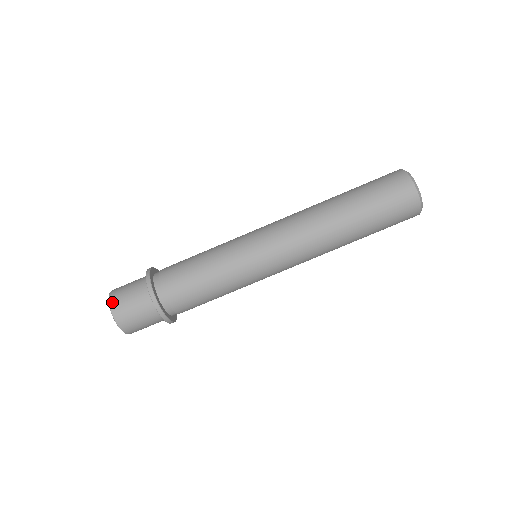
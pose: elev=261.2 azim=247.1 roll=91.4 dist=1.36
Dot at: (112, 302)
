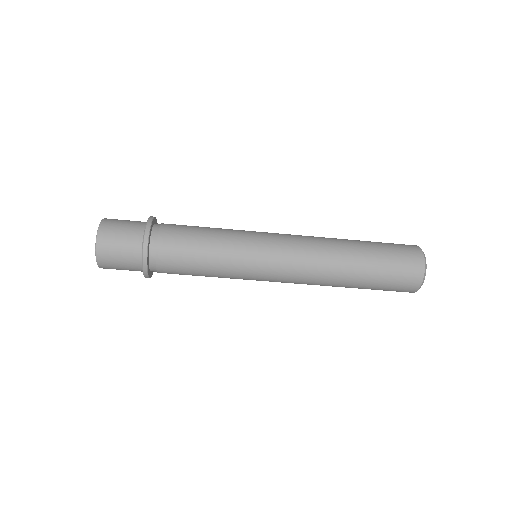
Dot at: (99, 253)
